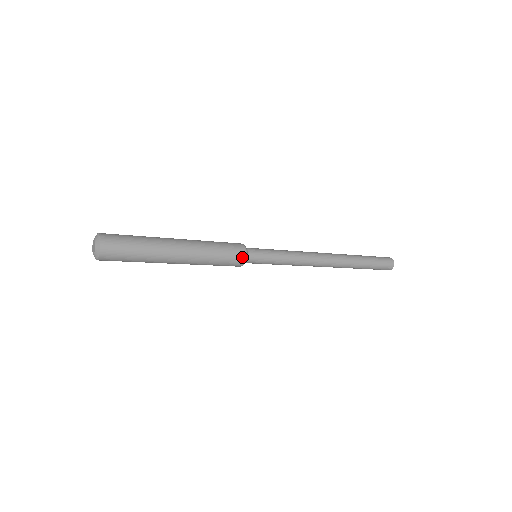
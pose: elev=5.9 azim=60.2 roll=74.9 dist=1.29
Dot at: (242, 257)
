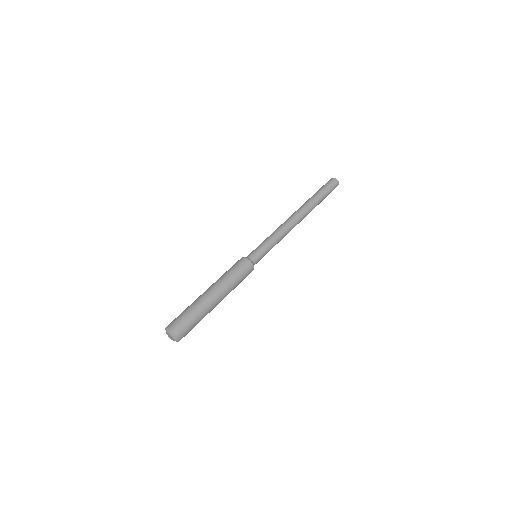
Dot at: occluded
